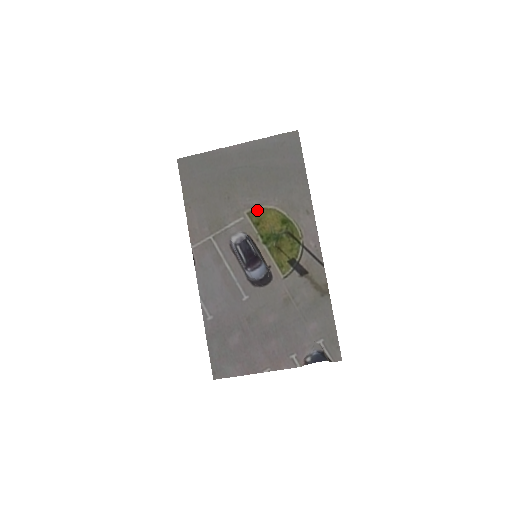
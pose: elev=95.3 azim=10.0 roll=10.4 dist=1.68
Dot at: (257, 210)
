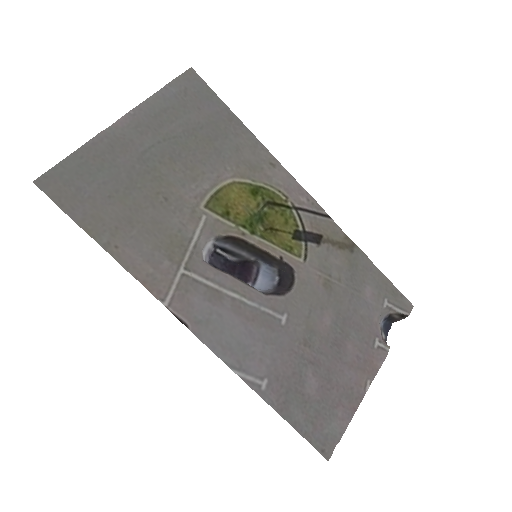
Dot at: (214, 195)
